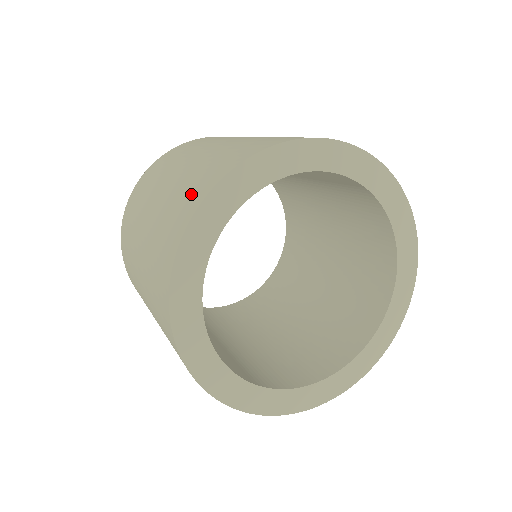
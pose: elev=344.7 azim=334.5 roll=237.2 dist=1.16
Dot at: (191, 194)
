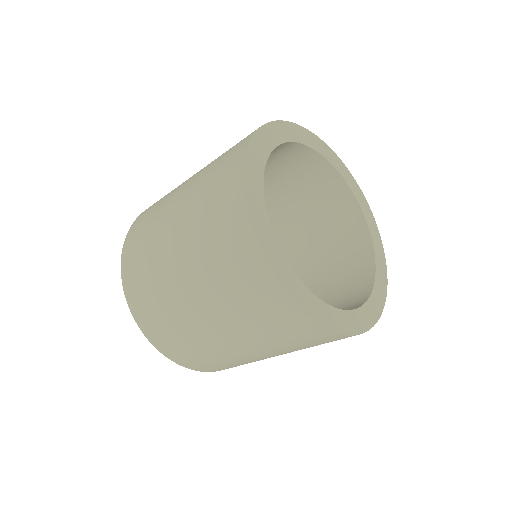
Dot at: occluded
